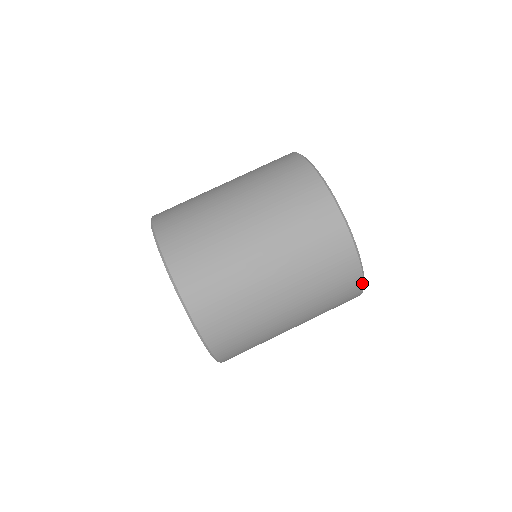
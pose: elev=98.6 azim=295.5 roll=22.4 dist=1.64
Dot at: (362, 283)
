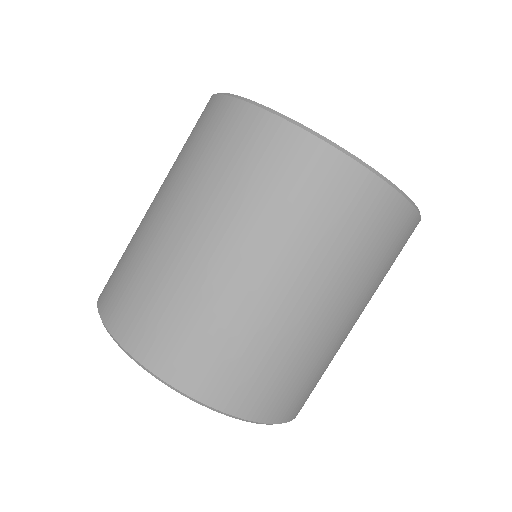
Dot at: (418, 215)
